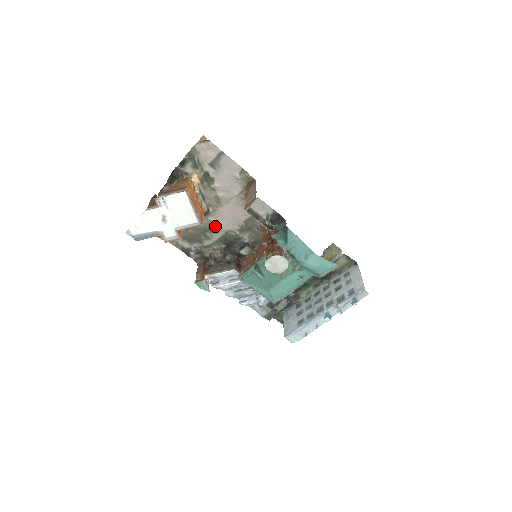
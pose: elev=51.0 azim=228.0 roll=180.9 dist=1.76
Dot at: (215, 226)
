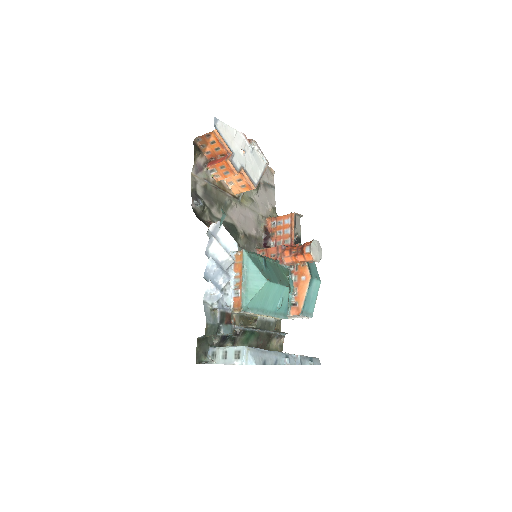
Dot at: (232, 211)
